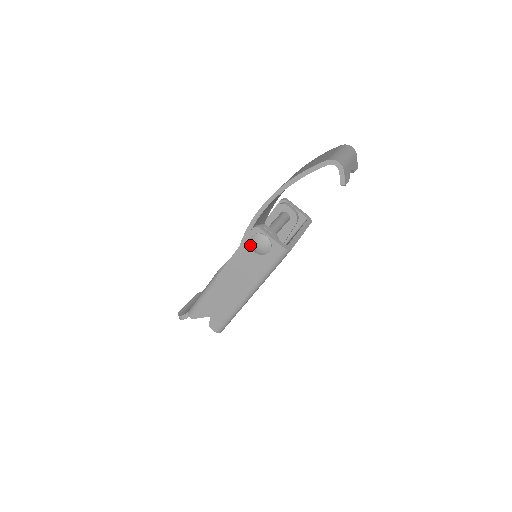
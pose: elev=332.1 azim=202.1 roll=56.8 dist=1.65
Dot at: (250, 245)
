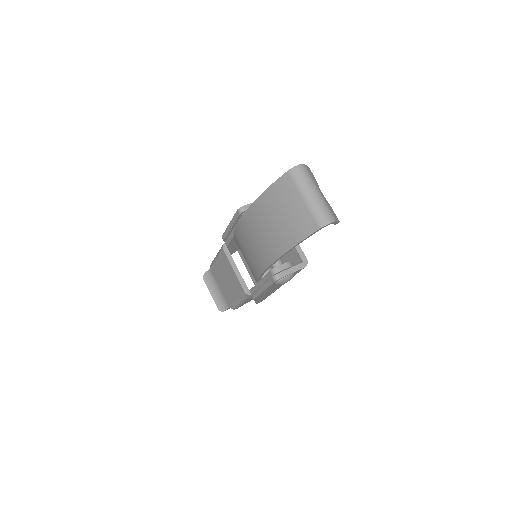
Dot at: occluded
